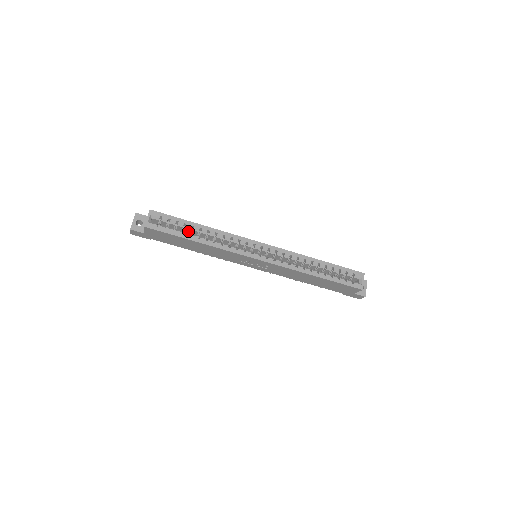
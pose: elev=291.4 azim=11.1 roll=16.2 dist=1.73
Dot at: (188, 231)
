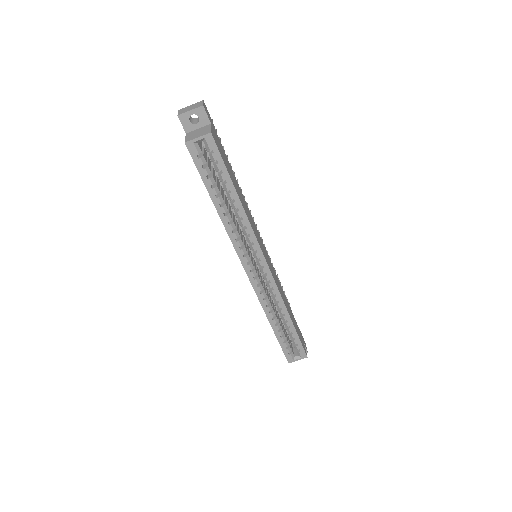
Dot at: occluded
